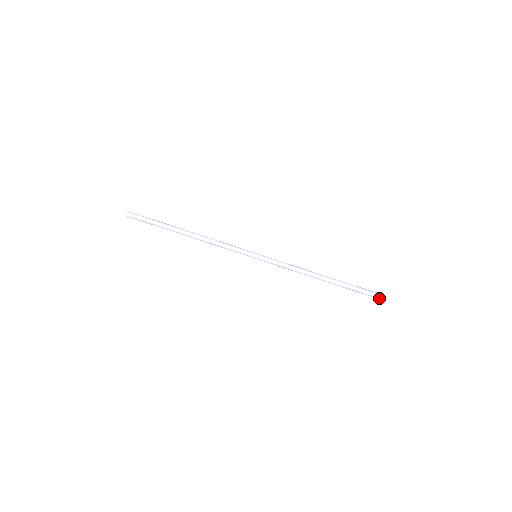
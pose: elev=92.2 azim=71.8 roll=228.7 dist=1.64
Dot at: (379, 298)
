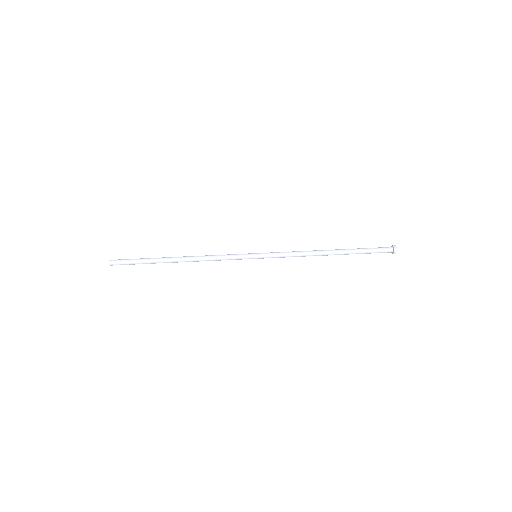
Dot at: (391, 251)
